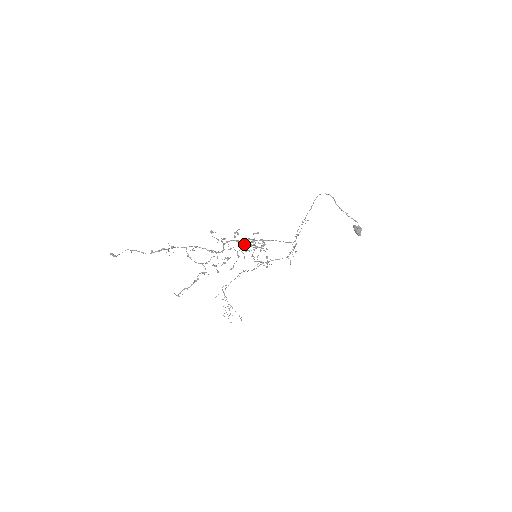
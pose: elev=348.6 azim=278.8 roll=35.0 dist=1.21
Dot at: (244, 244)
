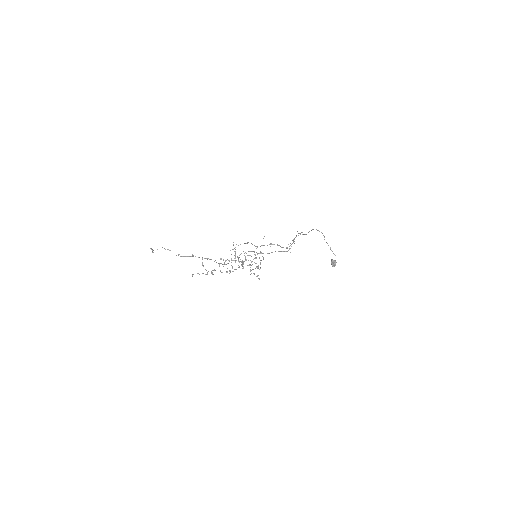
Dot at: occluded
